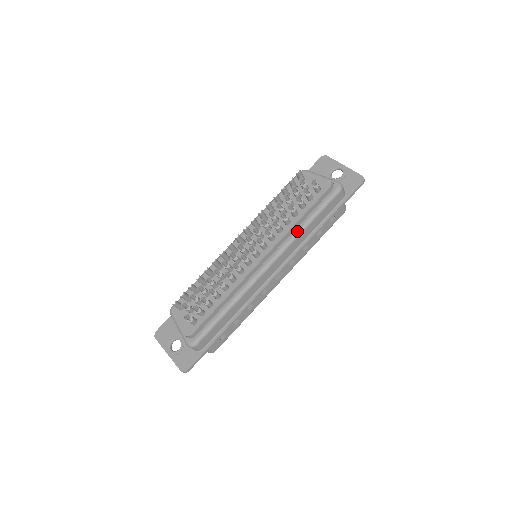
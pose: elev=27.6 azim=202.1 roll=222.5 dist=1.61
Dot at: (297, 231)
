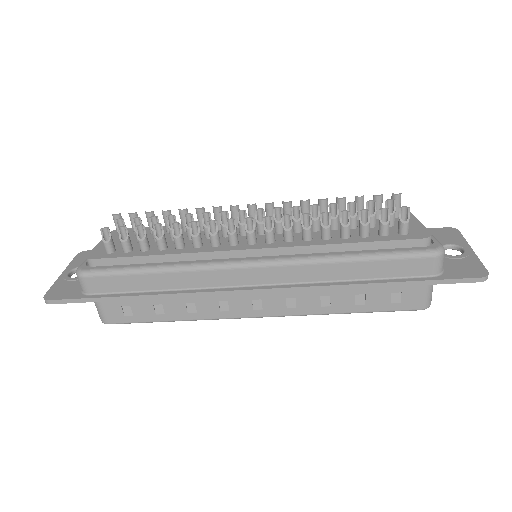
Dot at: (327, 255)
